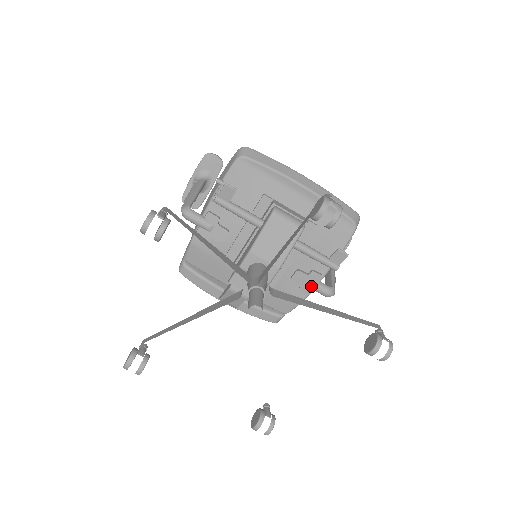
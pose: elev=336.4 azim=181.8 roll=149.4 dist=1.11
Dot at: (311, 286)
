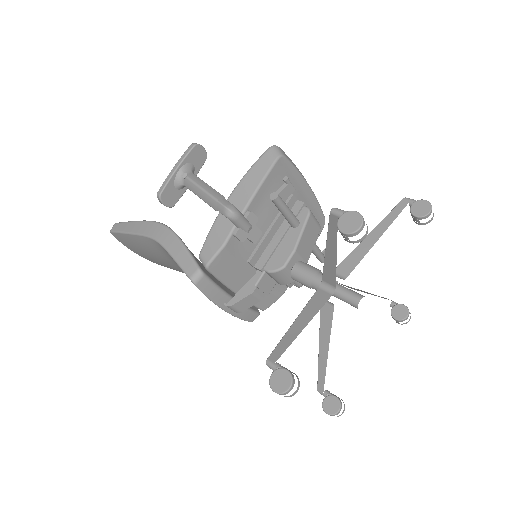
Dot at: occluded
